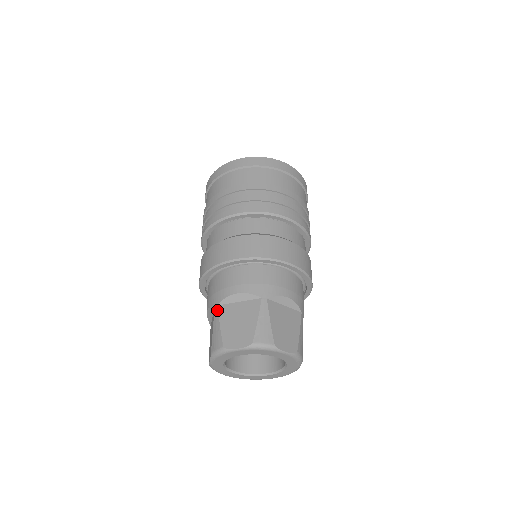
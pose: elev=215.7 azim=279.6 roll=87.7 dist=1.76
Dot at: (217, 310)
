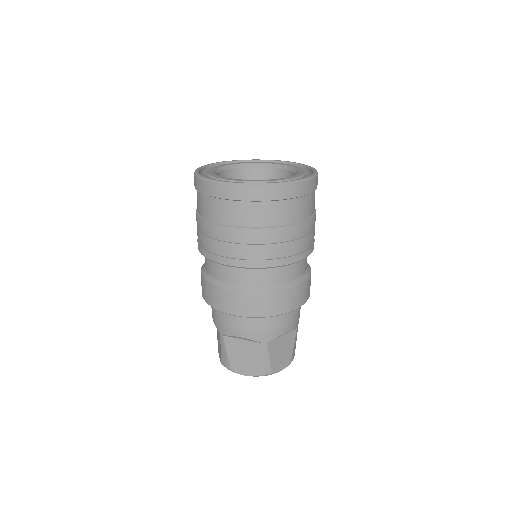
Dot at: (223, 339)
